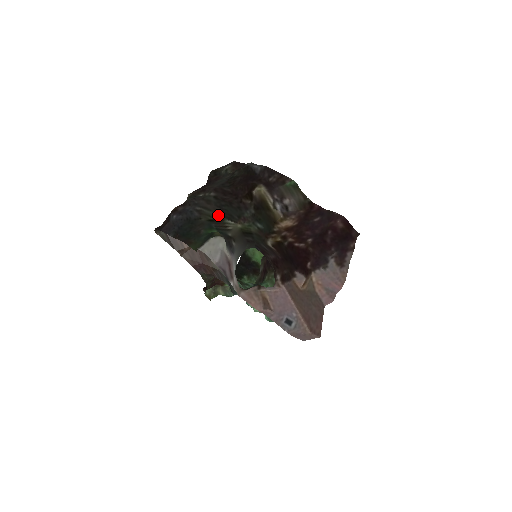
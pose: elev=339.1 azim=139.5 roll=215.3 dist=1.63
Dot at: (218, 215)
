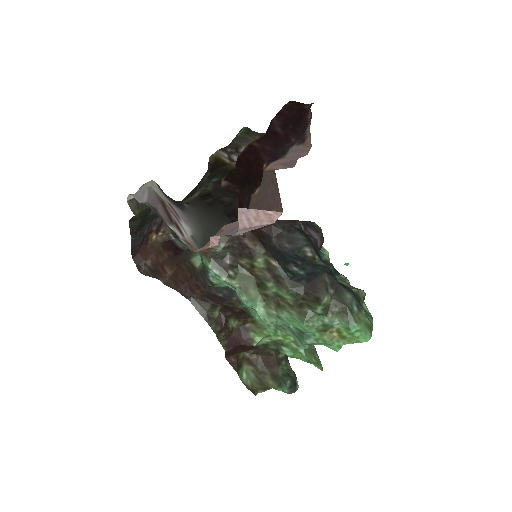
Dot at: occluded
